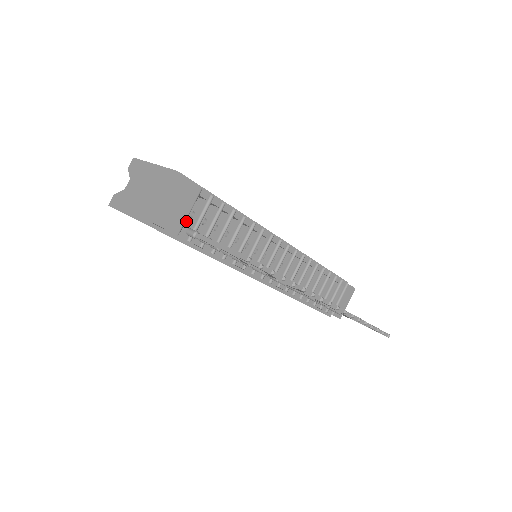
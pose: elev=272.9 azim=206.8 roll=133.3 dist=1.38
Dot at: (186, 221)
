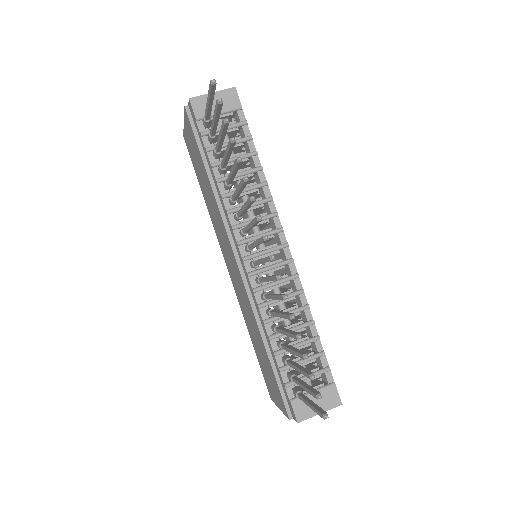
Dot at: occluded
